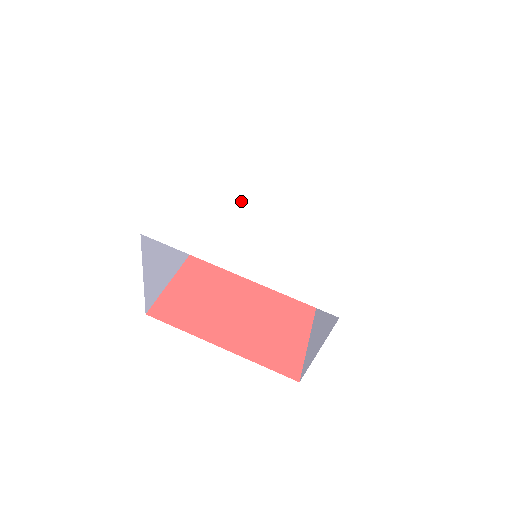
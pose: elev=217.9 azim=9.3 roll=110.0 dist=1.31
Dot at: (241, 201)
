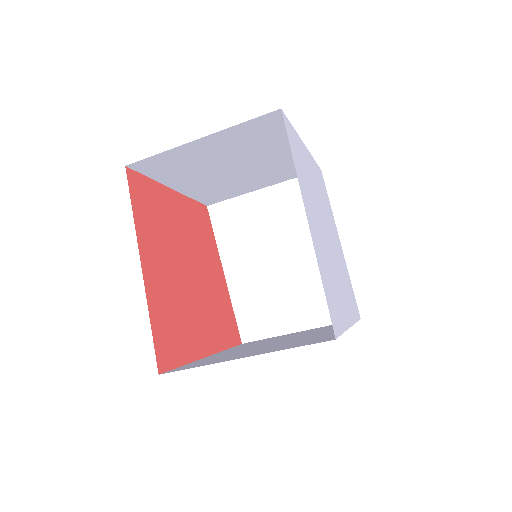
Dot at: (323, 232)
